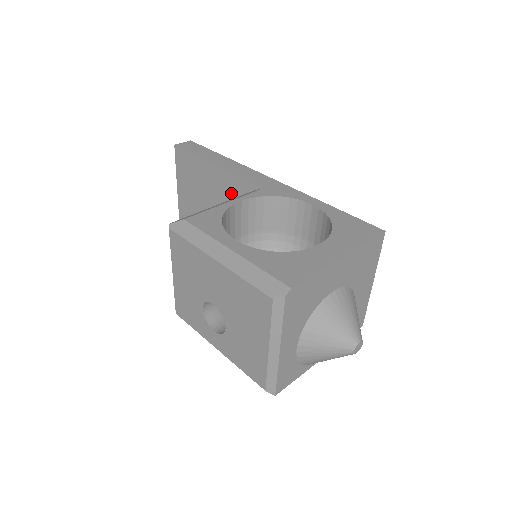
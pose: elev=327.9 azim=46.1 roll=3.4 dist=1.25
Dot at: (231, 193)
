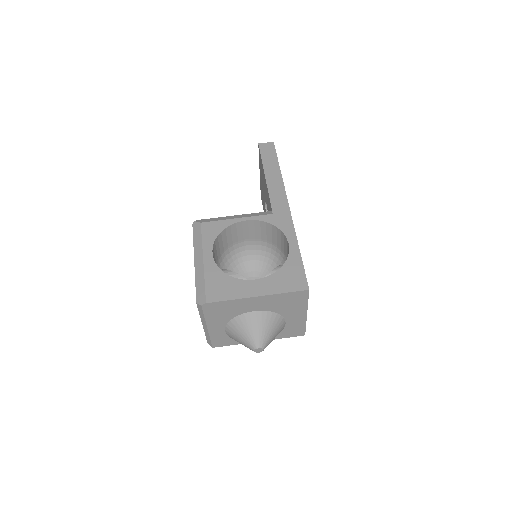
Dot at: (268, 201)
